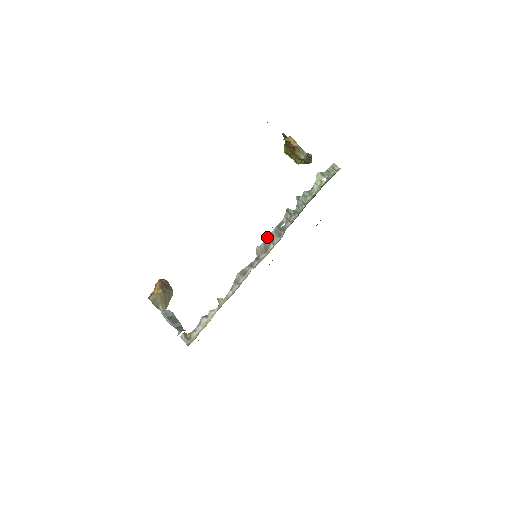
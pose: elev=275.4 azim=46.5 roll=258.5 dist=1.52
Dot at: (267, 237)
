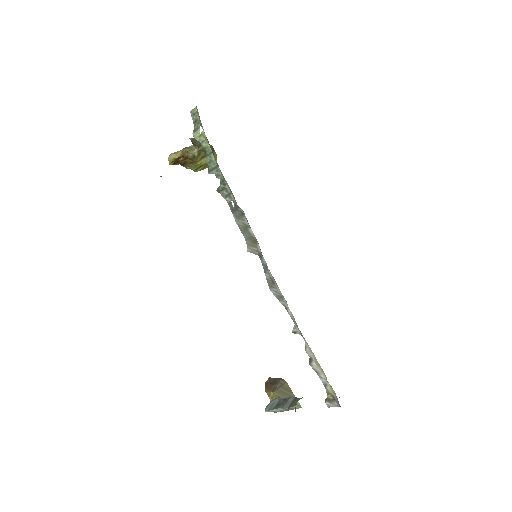
Dot at: occluded
